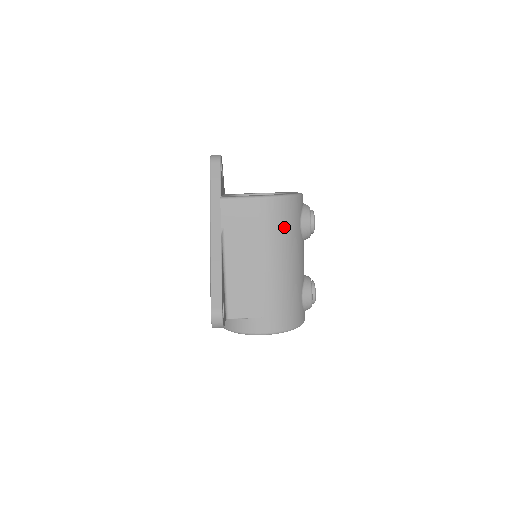
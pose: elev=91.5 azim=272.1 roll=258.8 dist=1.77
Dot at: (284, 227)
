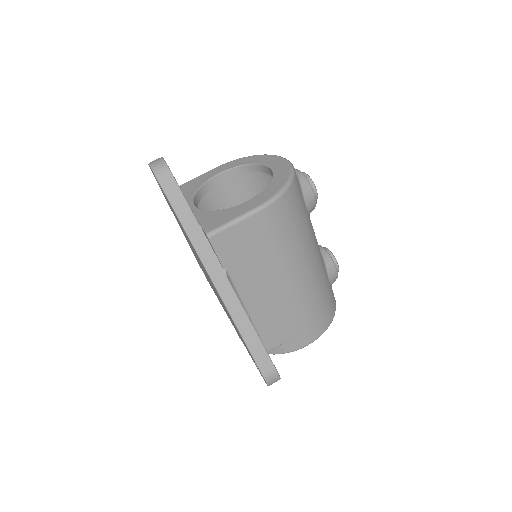
Dot at: (296, 226)
